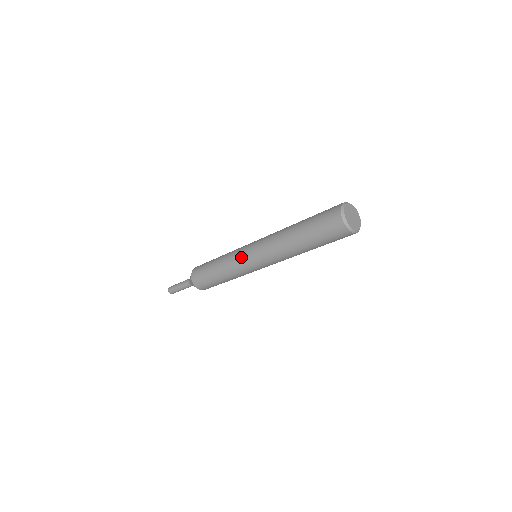
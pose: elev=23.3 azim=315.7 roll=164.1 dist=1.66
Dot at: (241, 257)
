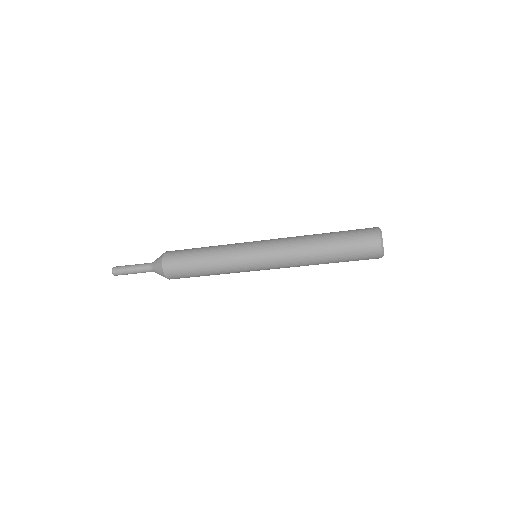
Dot at: (247, 266)
